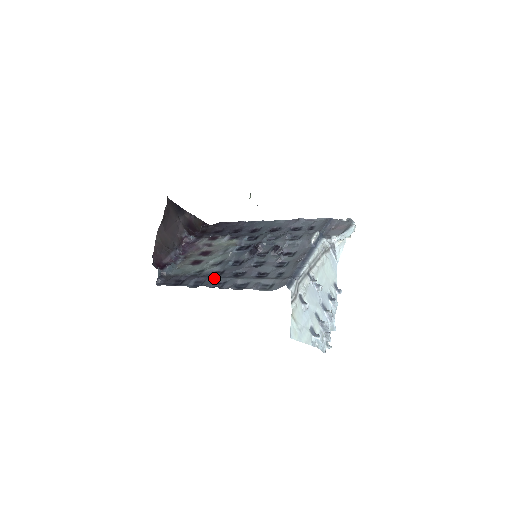
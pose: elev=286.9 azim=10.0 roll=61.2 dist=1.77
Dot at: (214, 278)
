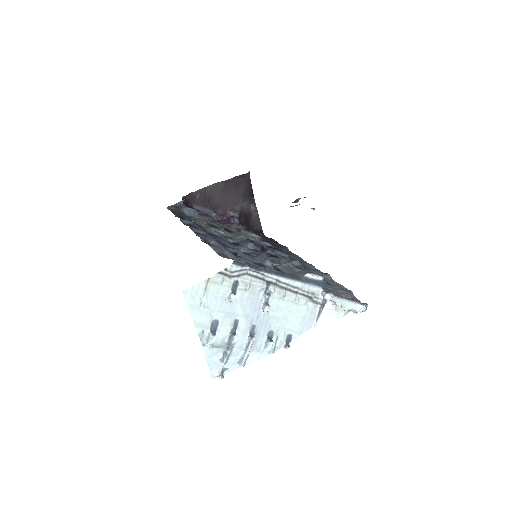
Dot at: (203, 230)
